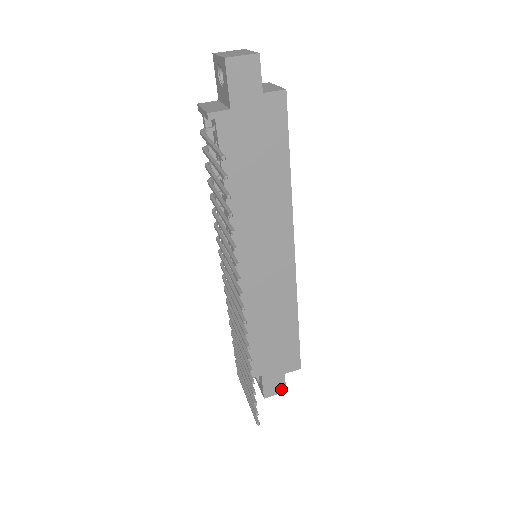
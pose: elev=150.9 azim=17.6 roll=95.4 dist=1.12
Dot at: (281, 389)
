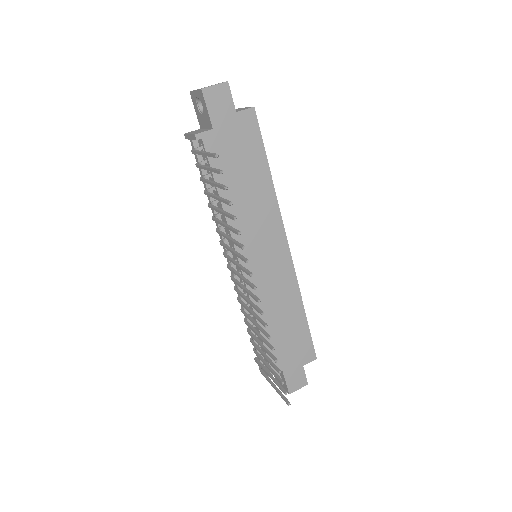
Dot at: (303, 382)
